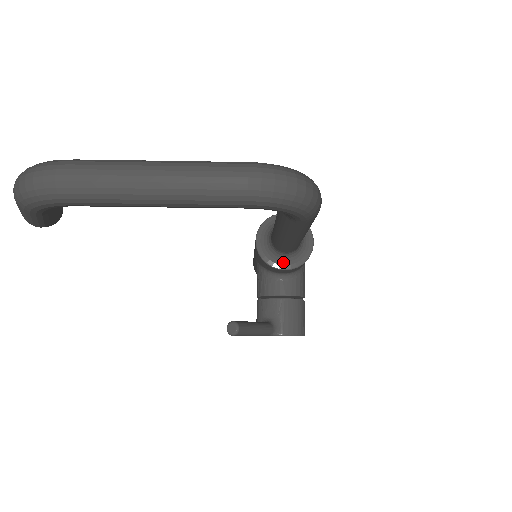
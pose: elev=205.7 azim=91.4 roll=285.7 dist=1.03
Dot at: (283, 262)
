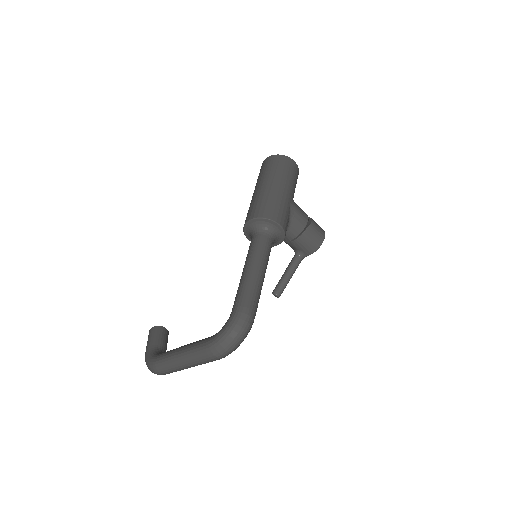
Dot at: (273, 244)
